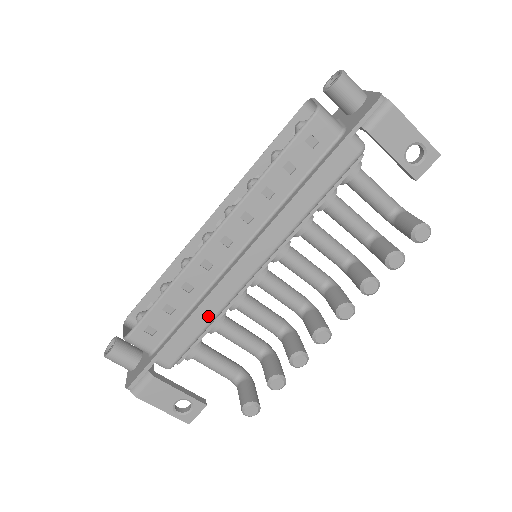
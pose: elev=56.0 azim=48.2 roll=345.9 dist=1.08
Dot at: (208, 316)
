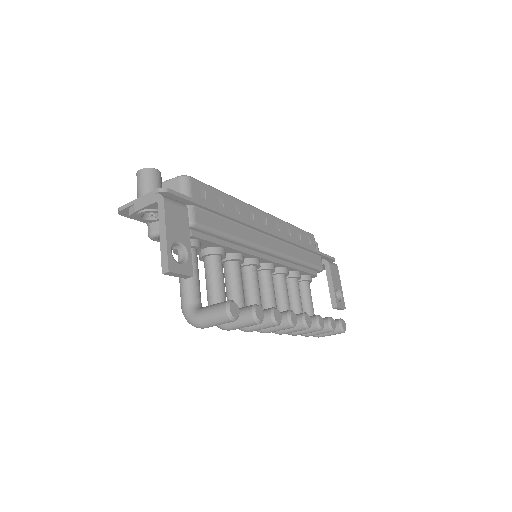
Dot at: (237, 233)
